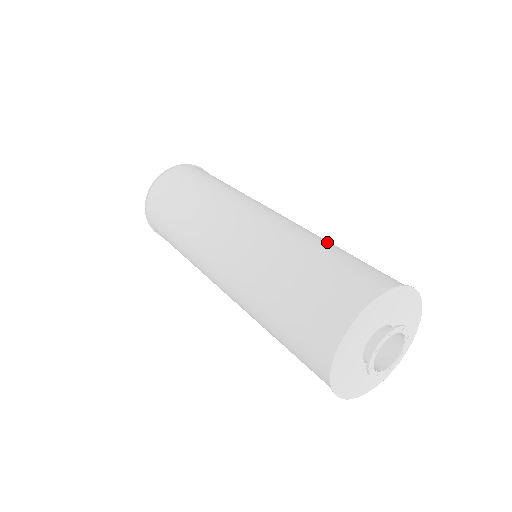
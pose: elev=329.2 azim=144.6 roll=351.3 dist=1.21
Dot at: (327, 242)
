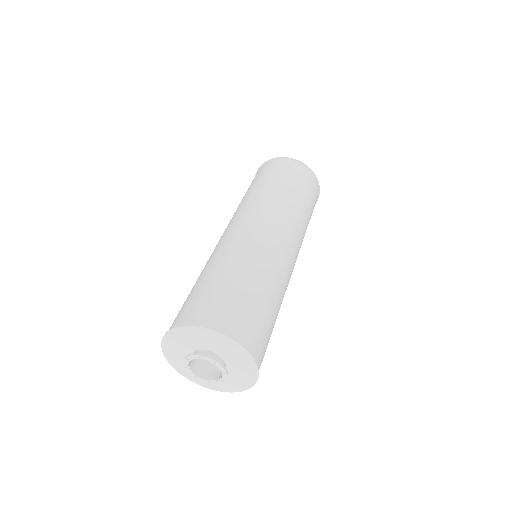
Dot at: (278, 300)
